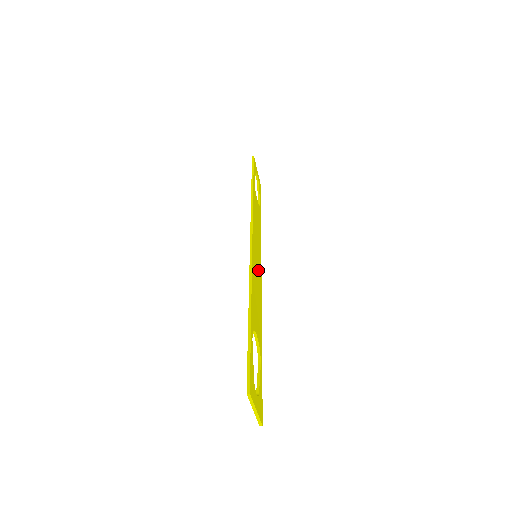
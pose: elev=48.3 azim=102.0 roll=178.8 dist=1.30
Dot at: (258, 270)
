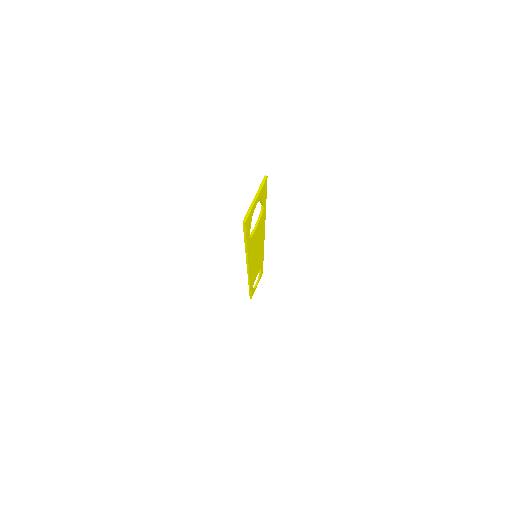
Dot at: (254, 258)
